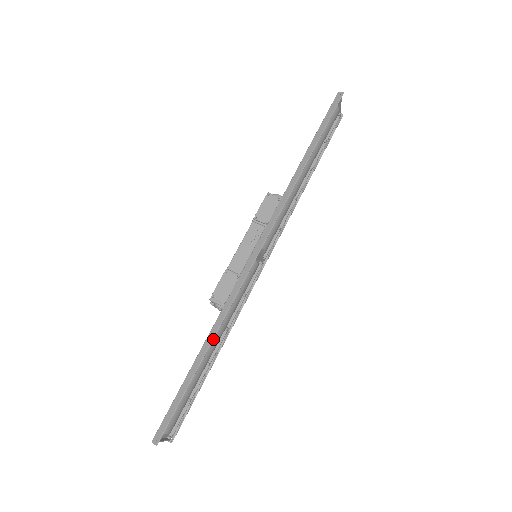
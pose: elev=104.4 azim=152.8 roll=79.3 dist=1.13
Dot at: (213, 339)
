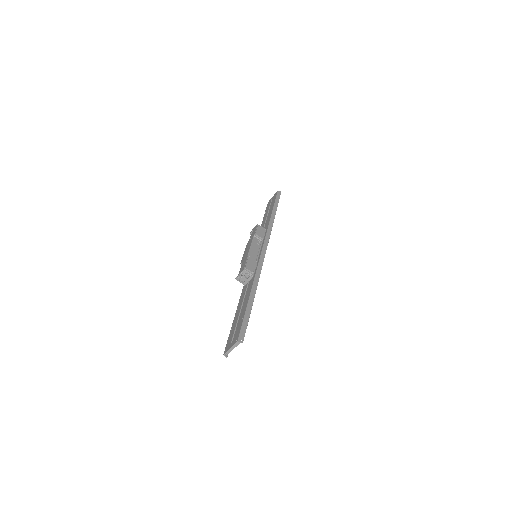
Dot at: (256, 289)
